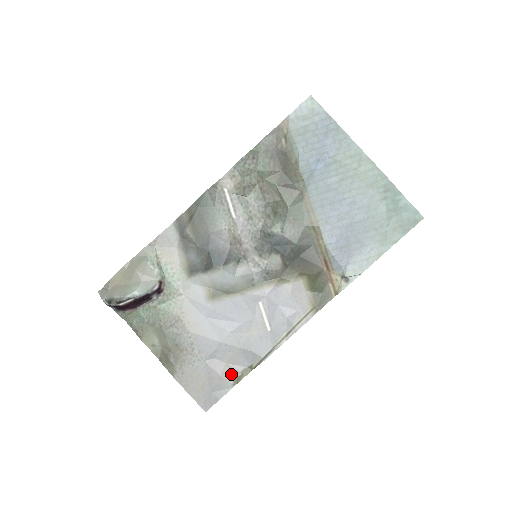
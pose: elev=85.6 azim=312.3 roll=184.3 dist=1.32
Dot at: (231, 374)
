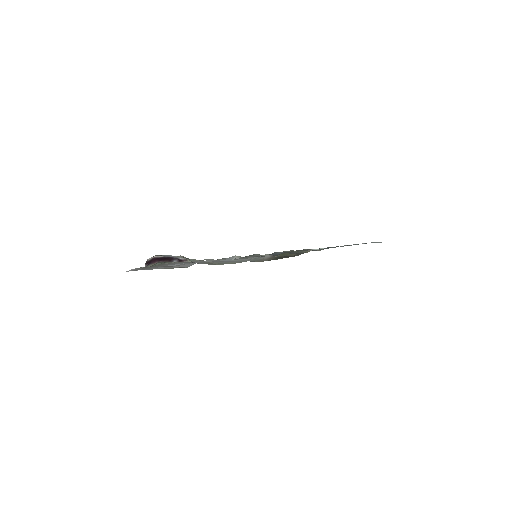
Dot at: (171, 268)
